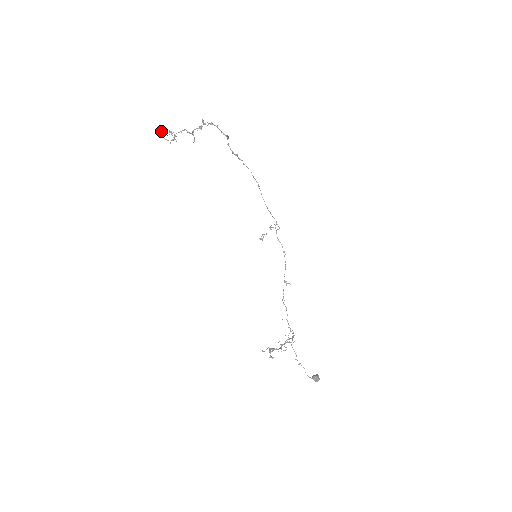
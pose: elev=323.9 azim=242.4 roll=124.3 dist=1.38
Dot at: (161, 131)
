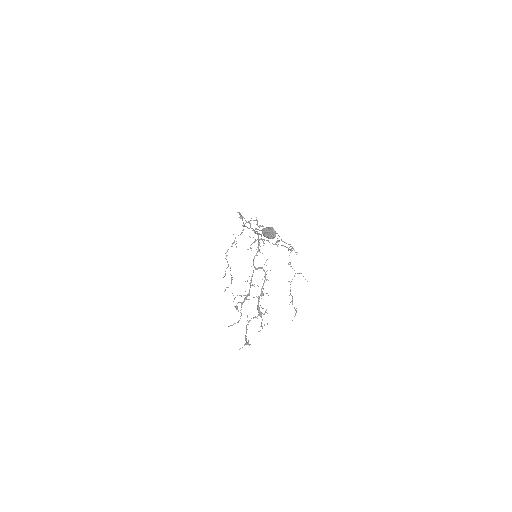
Dot at: (227, 287)
